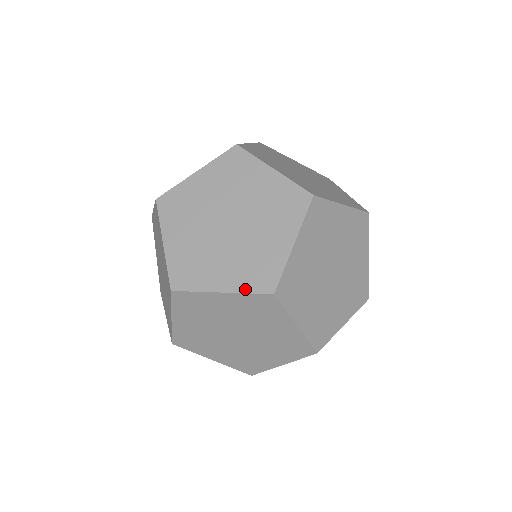
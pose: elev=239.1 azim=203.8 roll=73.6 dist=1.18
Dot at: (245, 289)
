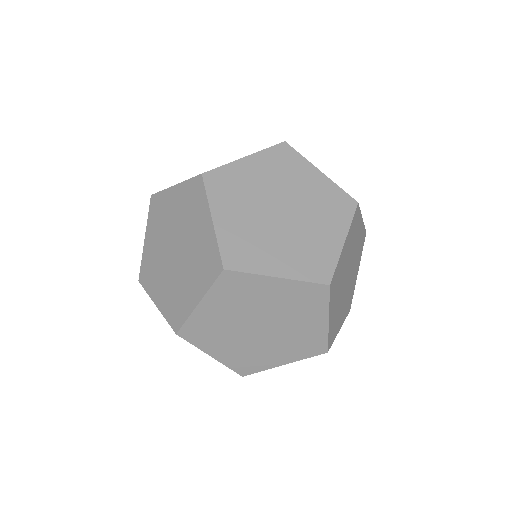
Dot at: (189, 179)
